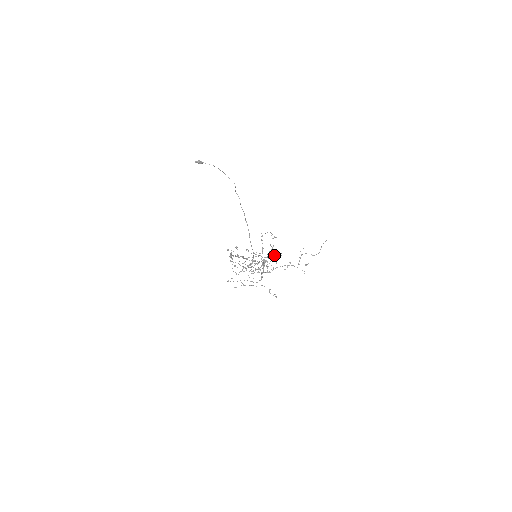
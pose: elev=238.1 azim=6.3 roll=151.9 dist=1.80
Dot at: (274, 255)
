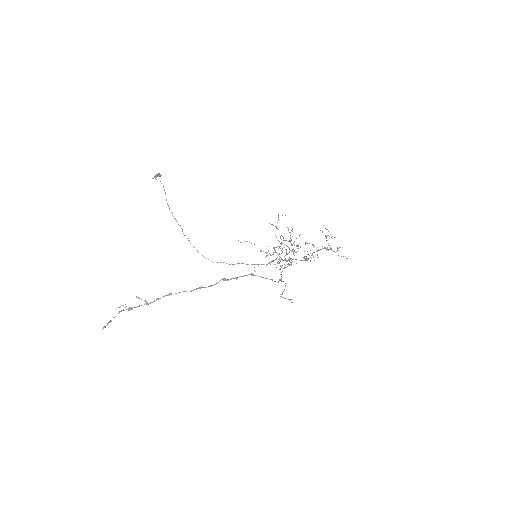
Dot at: occluded
